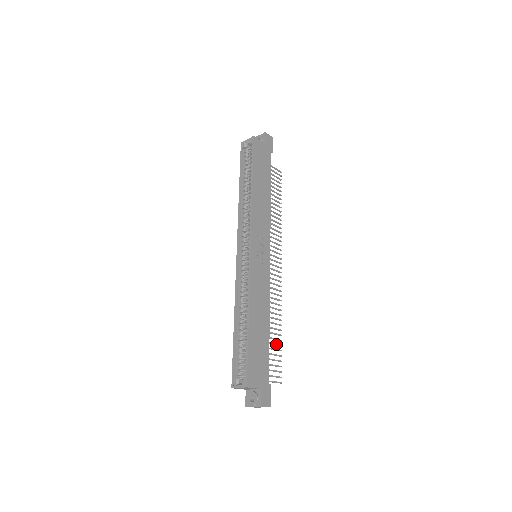
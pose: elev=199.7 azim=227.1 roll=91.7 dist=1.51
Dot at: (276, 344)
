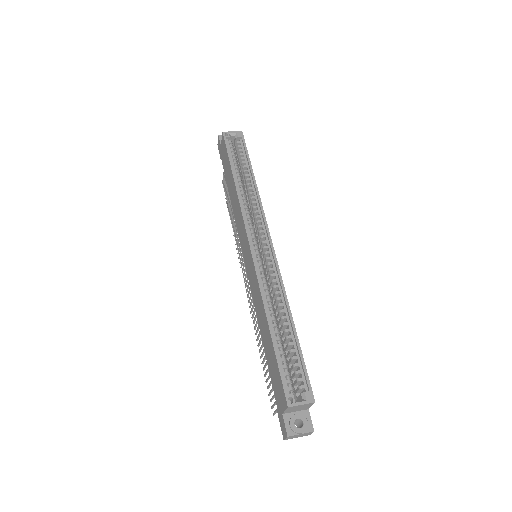
Dot at: occluded
